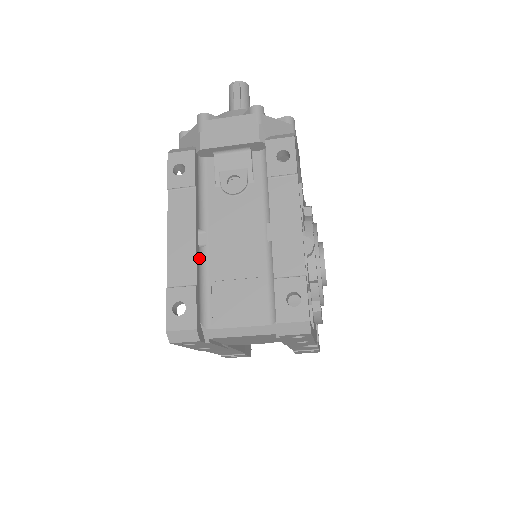
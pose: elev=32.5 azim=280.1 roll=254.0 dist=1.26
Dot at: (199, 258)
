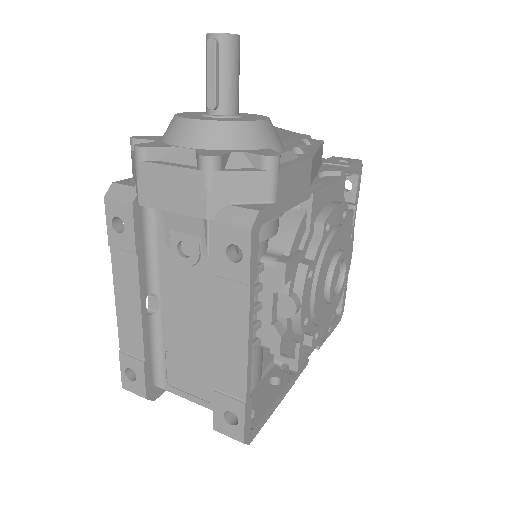
Dot at: (150, 327)
